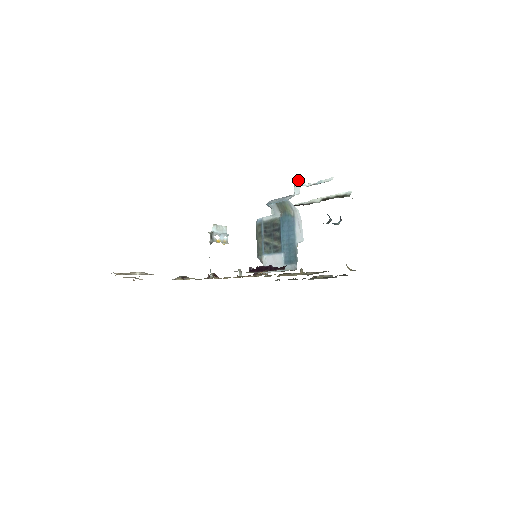
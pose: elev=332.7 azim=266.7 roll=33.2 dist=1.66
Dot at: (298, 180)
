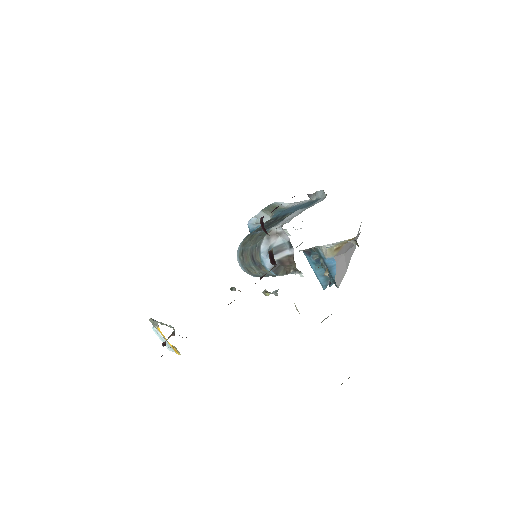
Dot at: occluded
